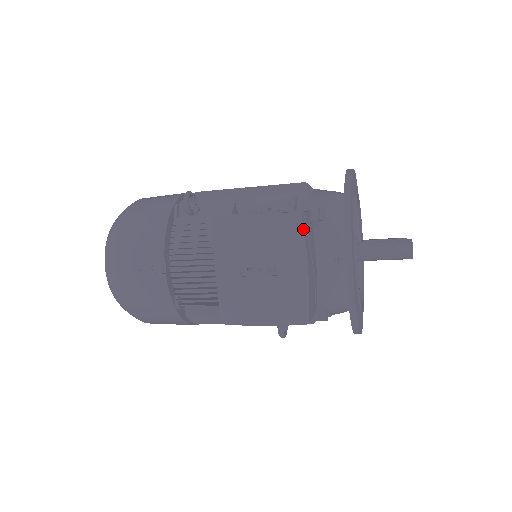
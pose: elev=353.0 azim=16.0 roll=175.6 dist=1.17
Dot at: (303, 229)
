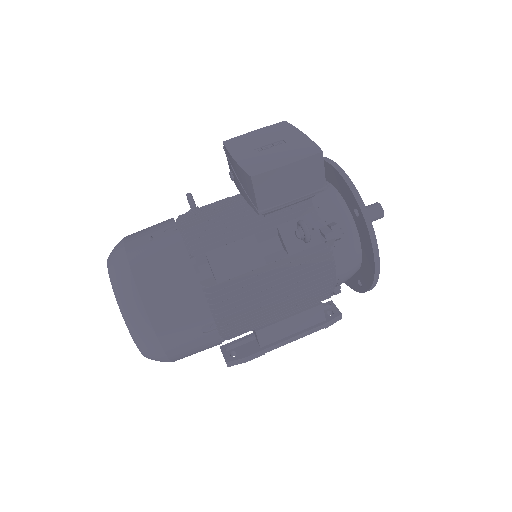
Dot at: (290, 124)
